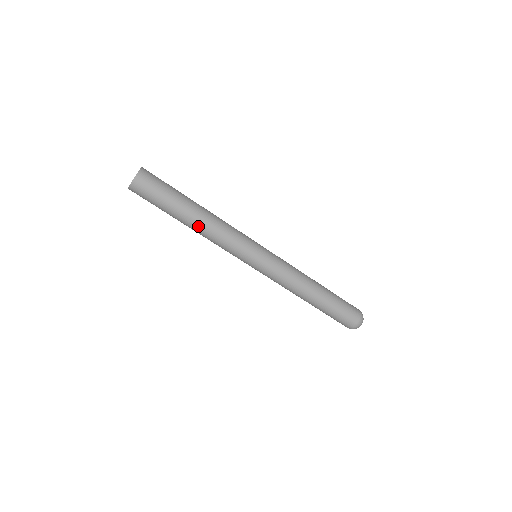
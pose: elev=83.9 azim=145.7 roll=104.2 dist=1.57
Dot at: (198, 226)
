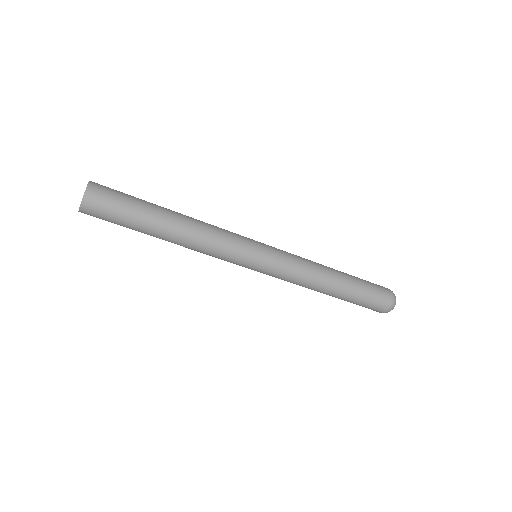
Dot at: (174, 243)
